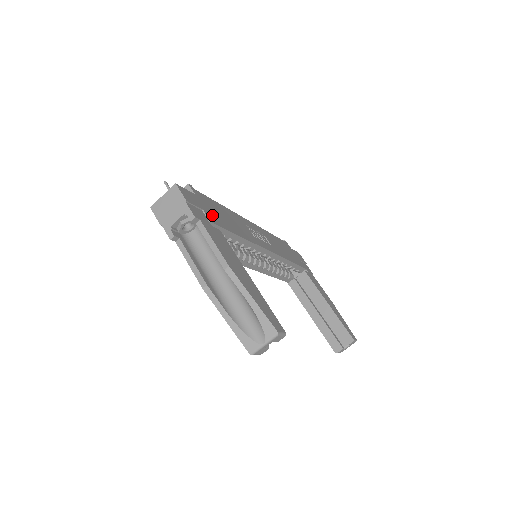
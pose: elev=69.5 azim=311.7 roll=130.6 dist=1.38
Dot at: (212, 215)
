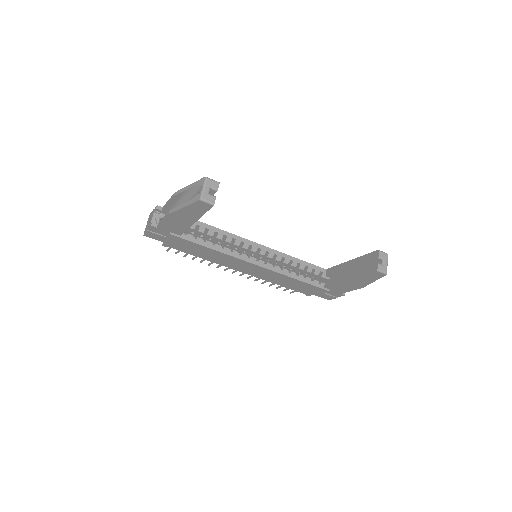
Dot at: occluded
